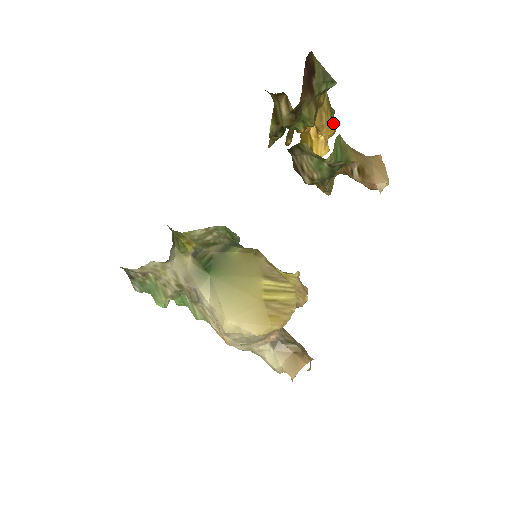
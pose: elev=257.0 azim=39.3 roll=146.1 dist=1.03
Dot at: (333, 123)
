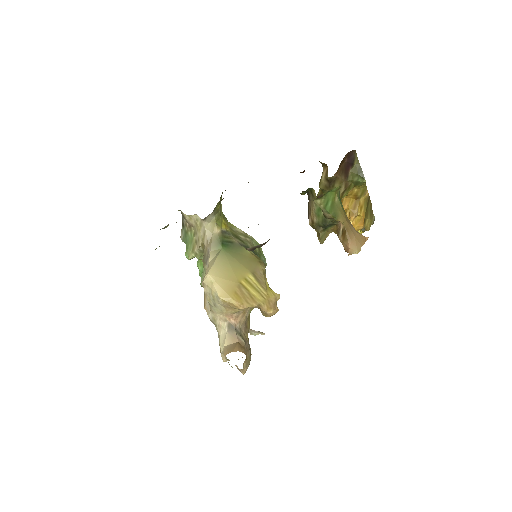
Dot at: (367, 222)
